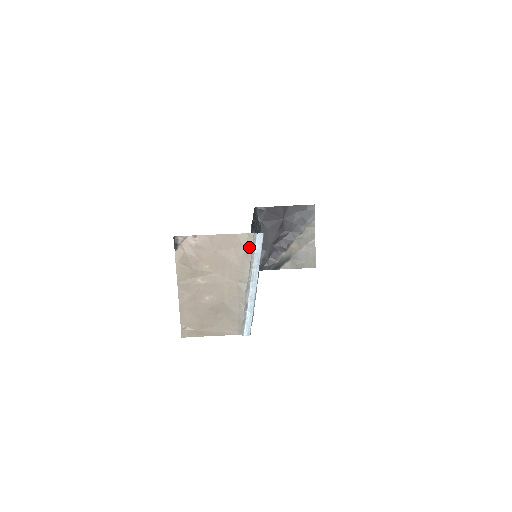
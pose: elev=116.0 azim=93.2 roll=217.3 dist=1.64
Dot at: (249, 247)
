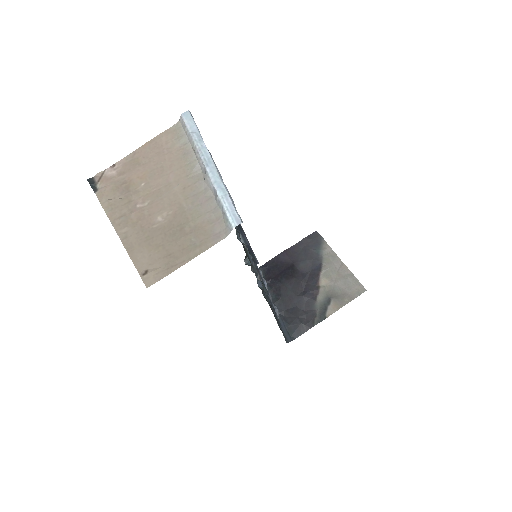
Dot at: (182, 135)
